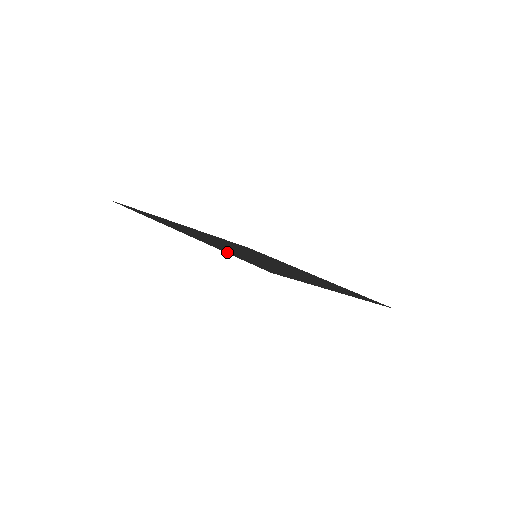
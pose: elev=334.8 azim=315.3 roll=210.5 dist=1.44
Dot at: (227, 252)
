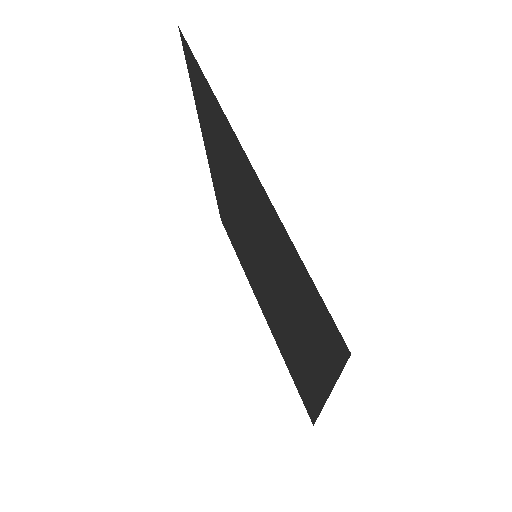
Dot at: (297, 256)
